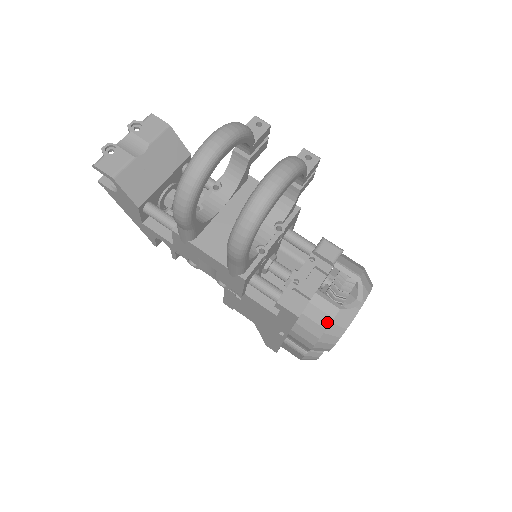
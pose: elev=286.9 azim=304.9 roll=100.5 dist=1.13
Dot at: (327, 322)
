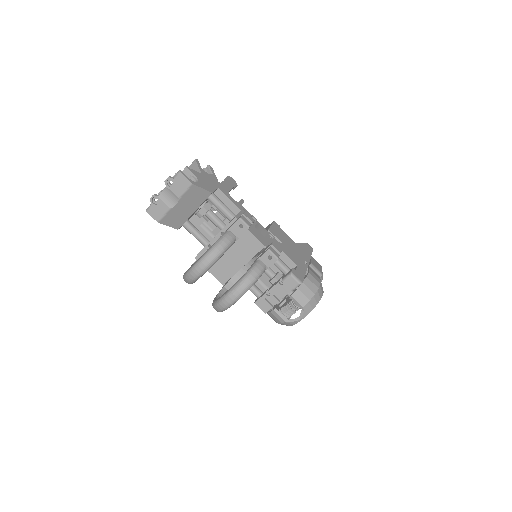
Dot at: (279, 322)
